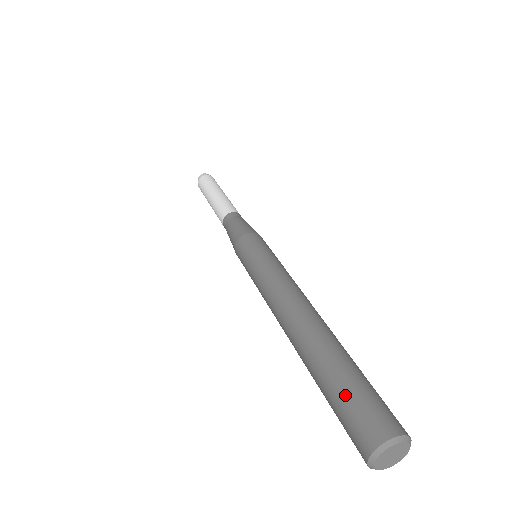
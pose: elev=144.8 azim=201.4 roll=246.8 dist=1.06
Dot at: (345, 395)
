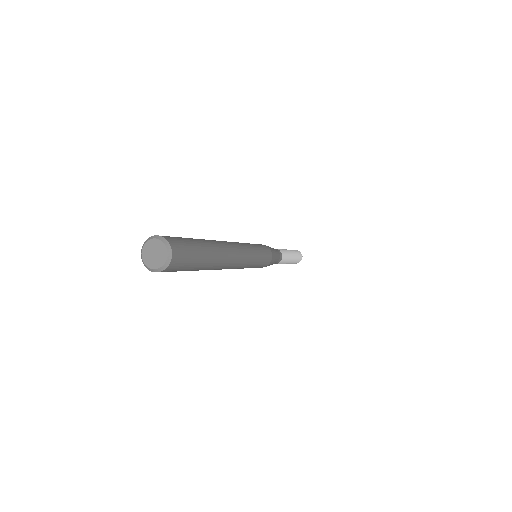
Dot at: (185, 238)
